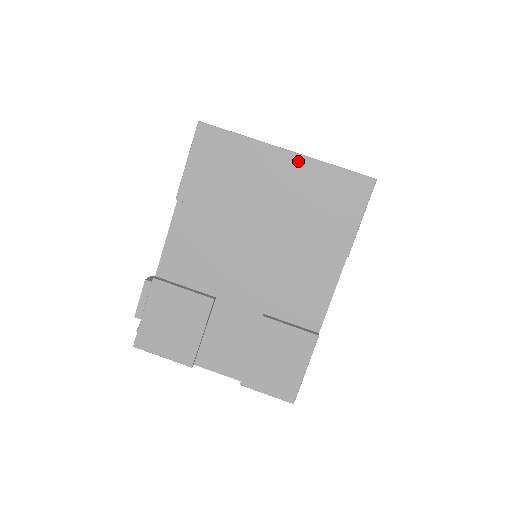
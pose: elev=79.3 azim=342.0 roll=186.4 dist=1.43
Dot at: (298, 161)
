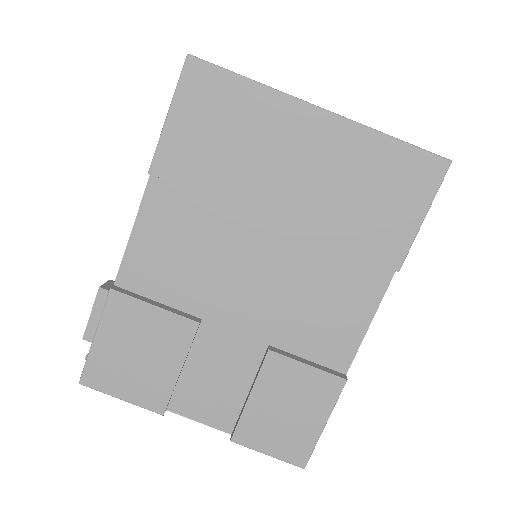
Dot at: (337, 126)
